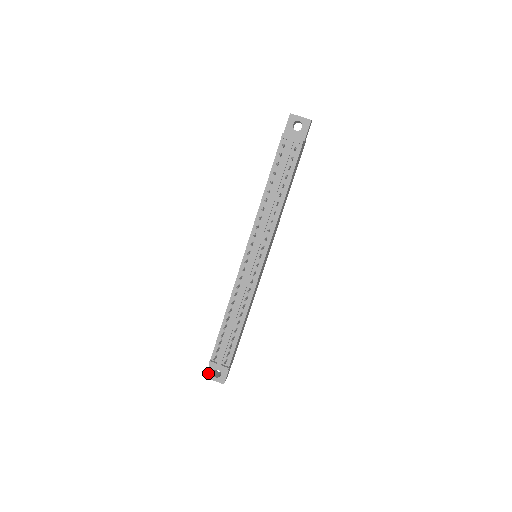
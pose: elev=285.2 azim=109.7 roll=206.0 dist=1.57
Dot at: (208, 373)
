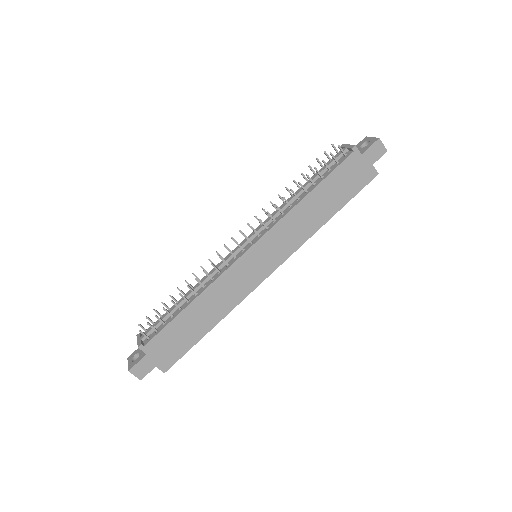
Dot at: (132, 354)
